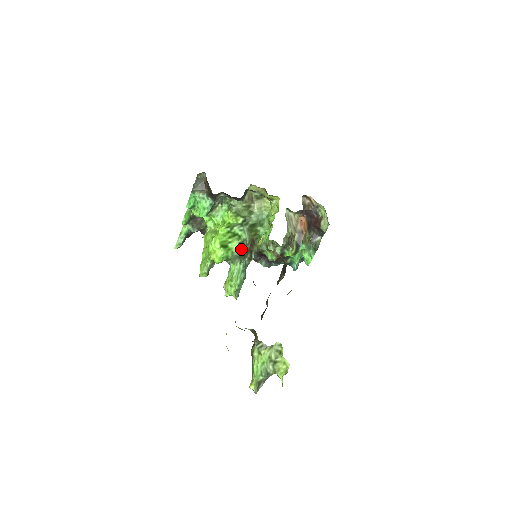
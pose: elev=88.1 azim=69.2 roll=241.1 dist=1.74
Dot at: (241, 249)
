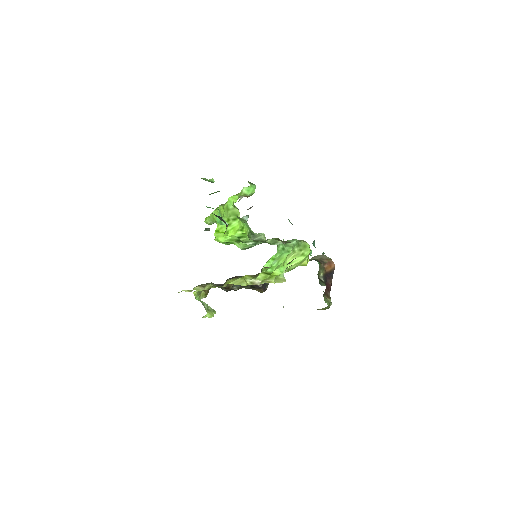
Dot at: (243, 249)
